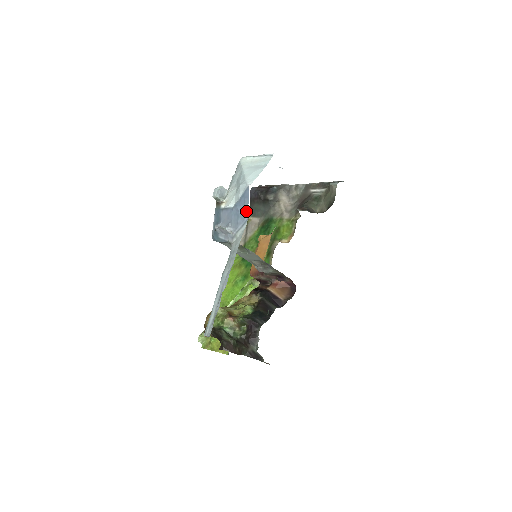
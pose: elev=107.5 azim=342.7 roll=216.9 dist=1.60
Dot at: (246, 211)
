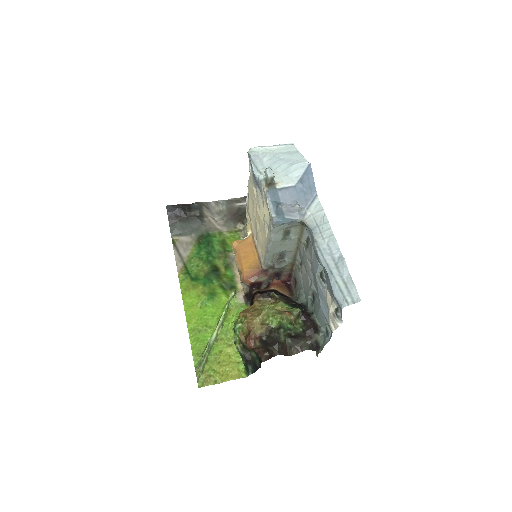
Dot at: (313, 187)
